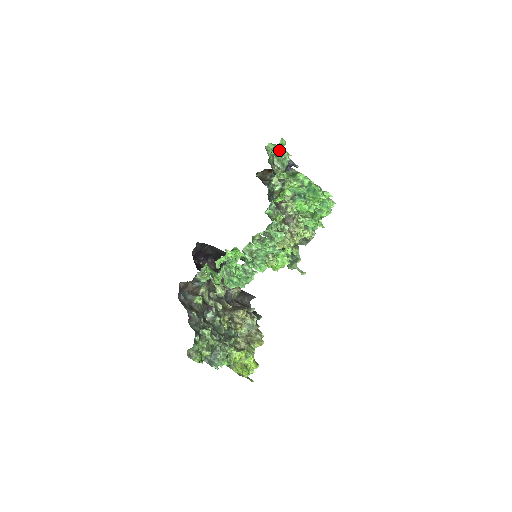
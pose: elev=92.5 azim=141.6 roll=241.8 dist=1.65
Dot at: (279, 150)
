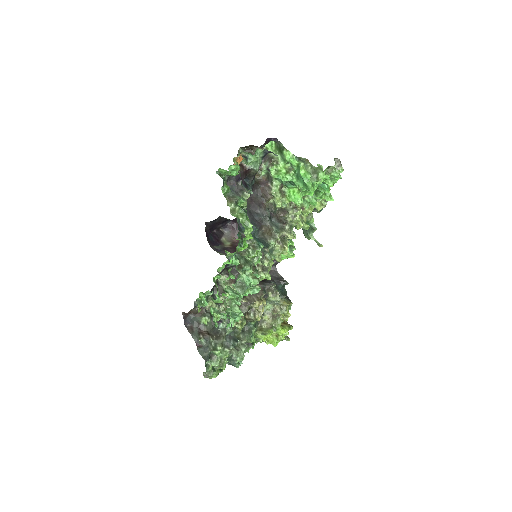
Dot at: occluded
